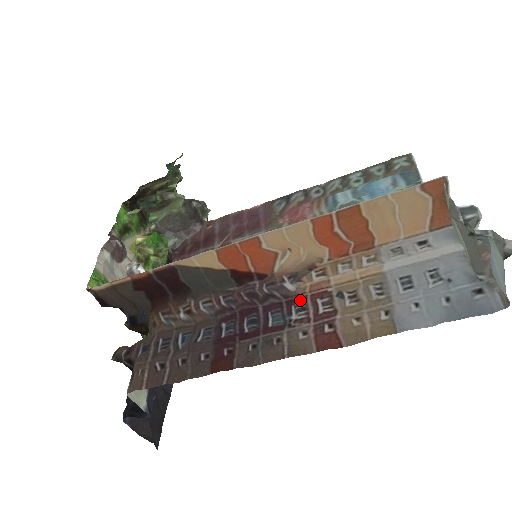
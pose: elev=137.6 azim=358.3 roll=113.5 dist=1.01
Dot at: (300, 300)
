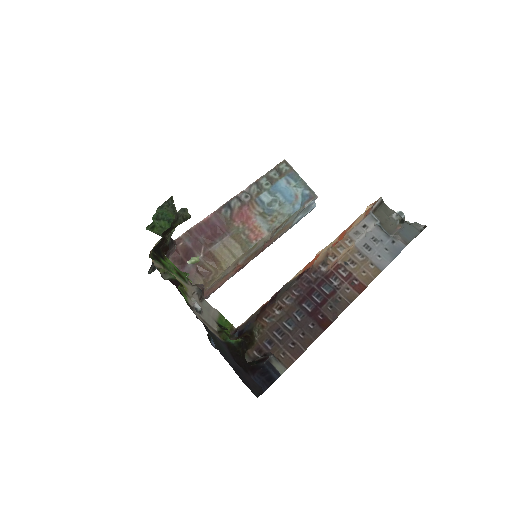
Dot at: (332, 274)
